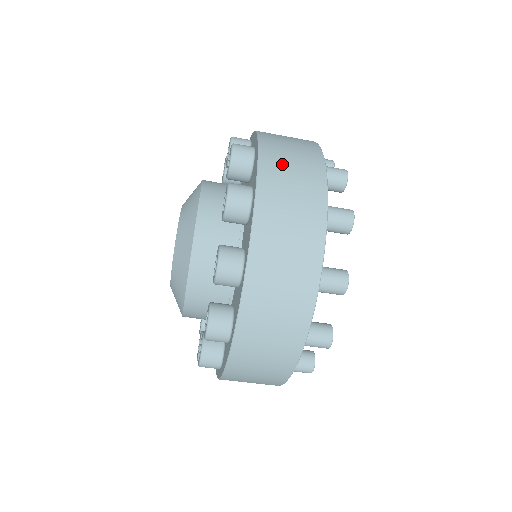
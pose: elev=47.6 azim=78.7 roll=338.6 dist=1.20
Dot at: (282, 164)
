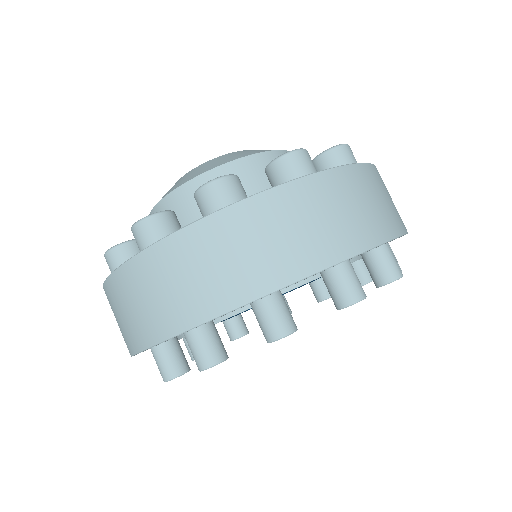
Dot at: occluded
